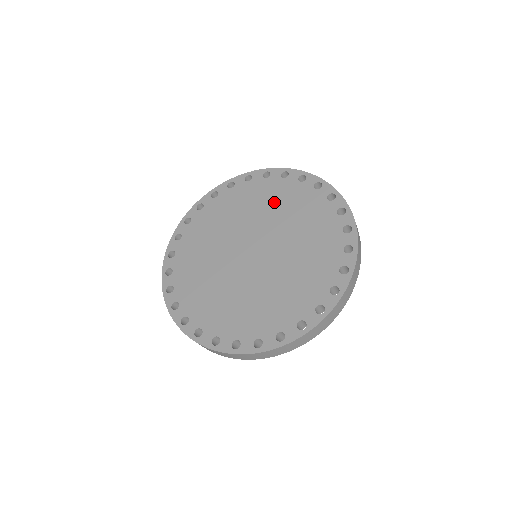
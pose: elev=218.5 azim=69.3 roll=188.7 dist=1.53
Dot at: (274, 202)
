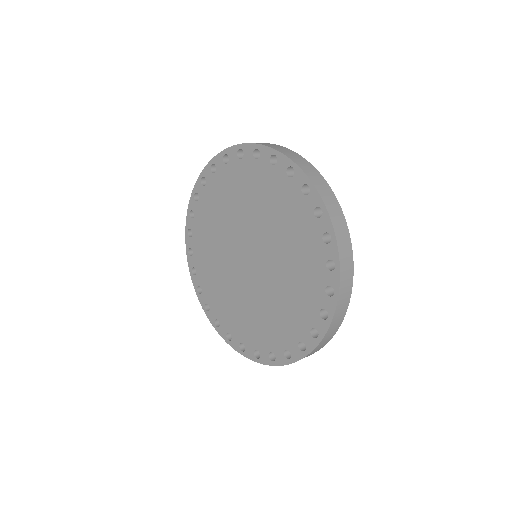
Dot at: (264, 199)
